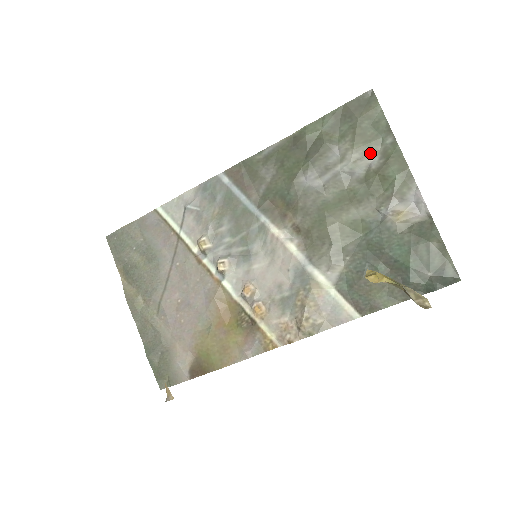
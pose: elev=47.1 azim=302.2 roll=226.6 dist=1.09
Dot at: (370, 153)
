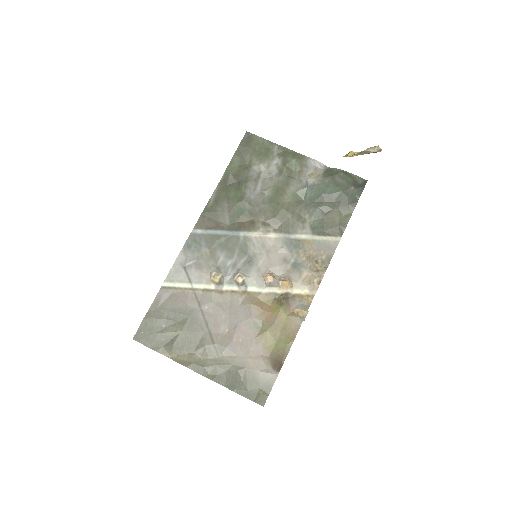
Dot at: (272, 160)
